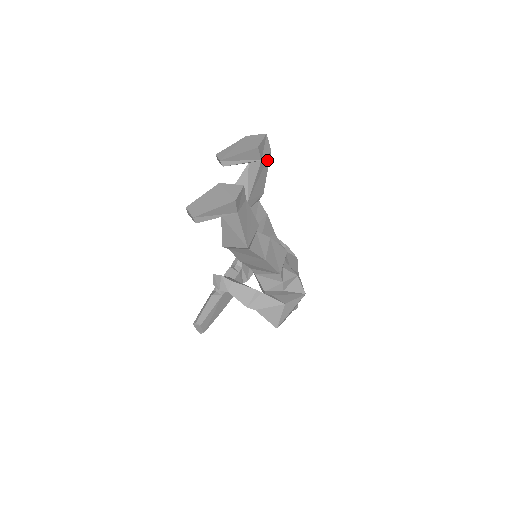
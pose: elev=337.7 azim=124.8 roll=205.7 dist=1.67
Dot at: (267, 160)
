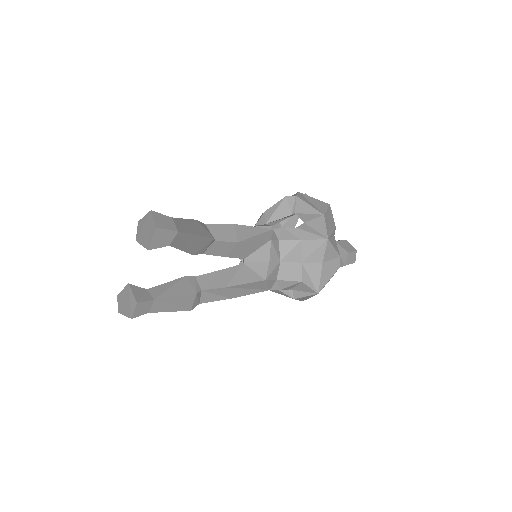
Dot at: (182, 235)
